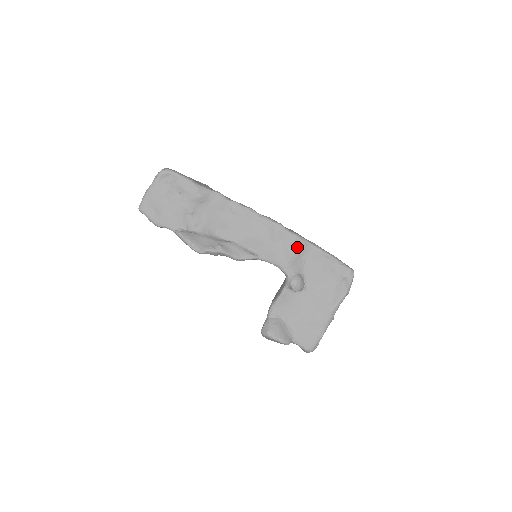
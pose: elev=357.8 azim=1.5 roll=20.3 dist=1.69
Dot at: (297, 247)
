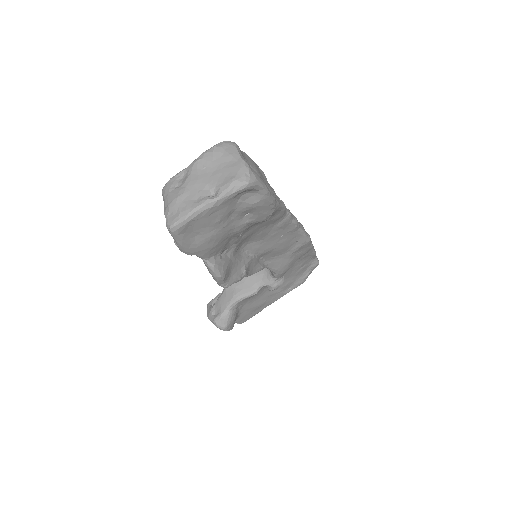
Dot at: occluded
